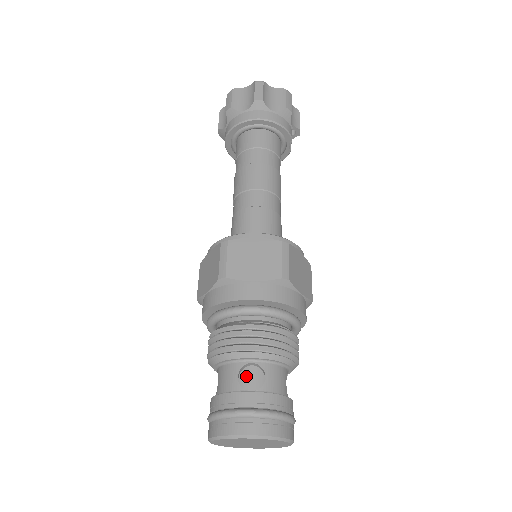
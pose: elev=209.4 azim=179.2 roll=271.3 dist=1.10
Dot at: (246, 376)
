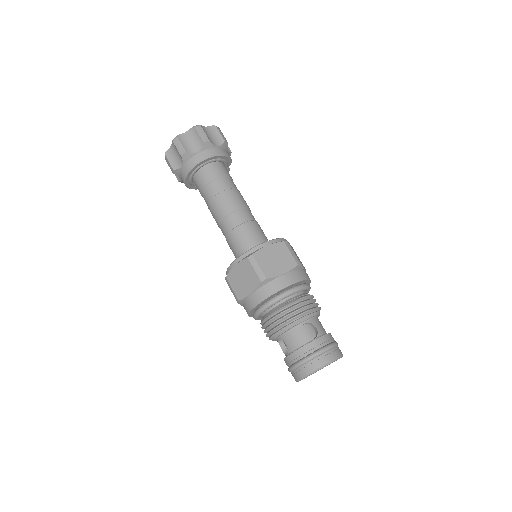
Dot at: (304, 333)
